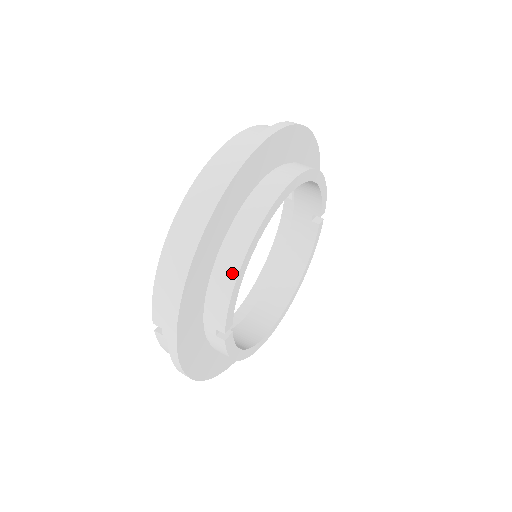
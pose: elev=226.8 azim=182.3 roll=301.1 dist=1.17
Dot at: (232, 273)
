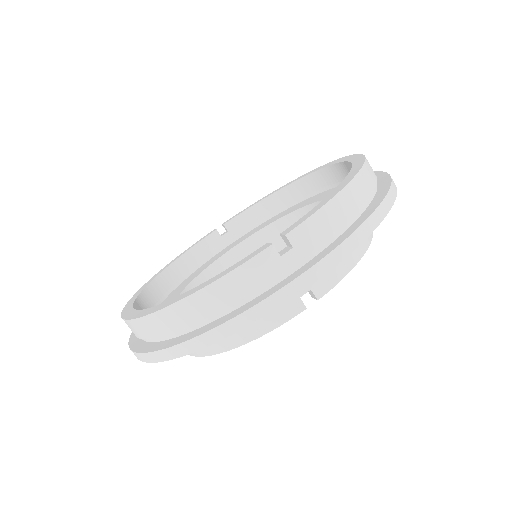
Dot at: (361, 249)
